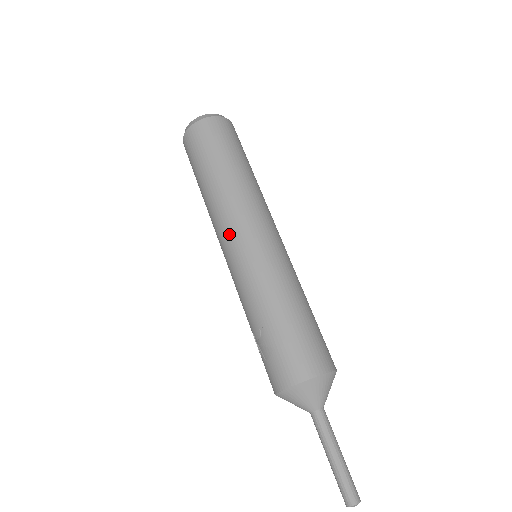
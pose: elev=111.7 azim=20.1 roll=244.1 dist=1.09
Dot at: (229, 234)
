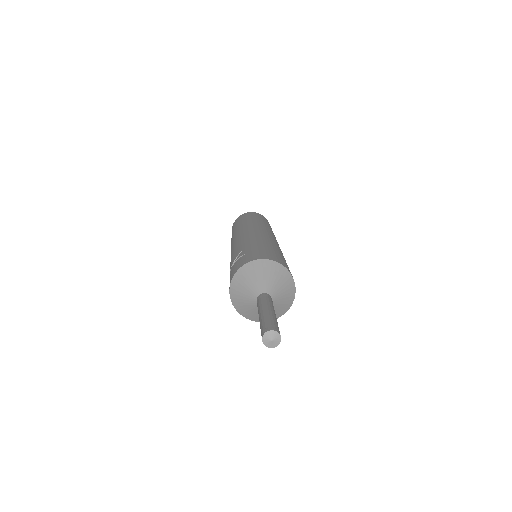
Dot at: (242, 231)
